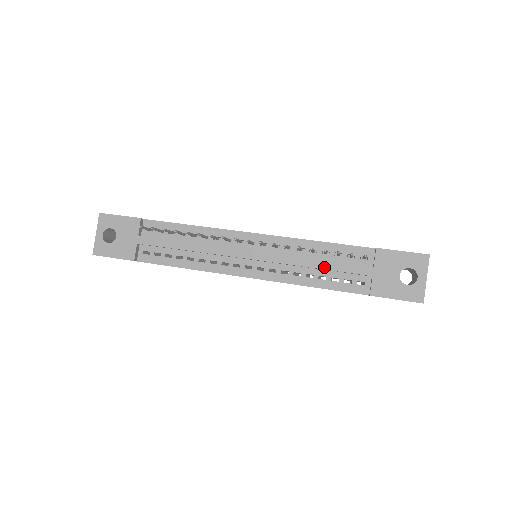
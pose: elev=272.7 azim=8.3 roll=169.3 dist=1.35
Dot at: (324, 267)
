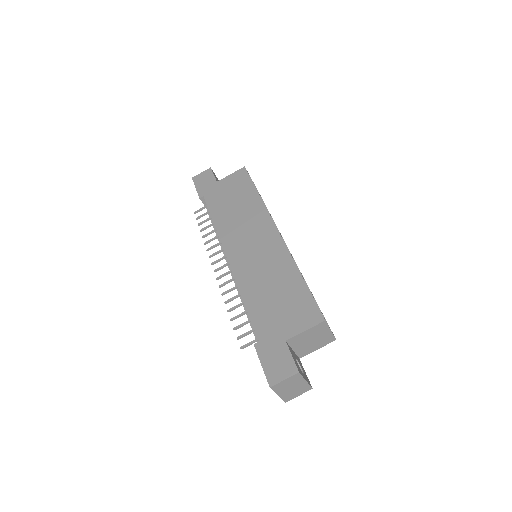
Dot at: occluded
